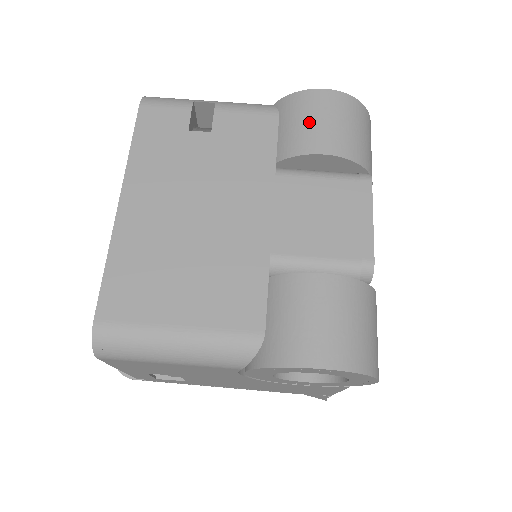
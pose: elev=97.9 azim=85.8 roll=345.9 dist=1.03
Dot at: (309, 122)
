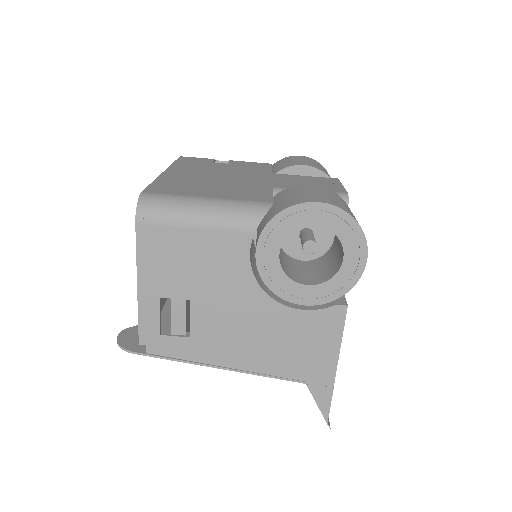
Dot at: (292, 161)
